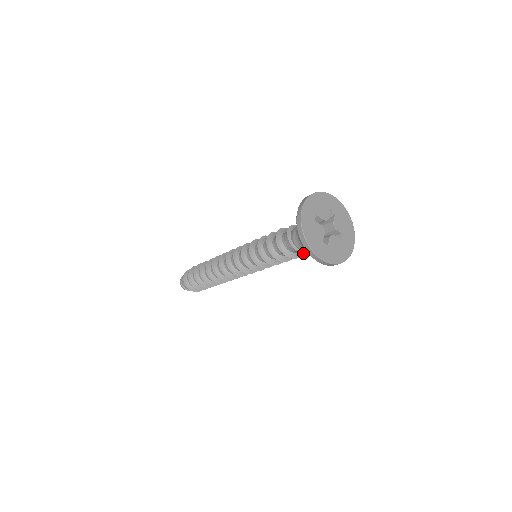
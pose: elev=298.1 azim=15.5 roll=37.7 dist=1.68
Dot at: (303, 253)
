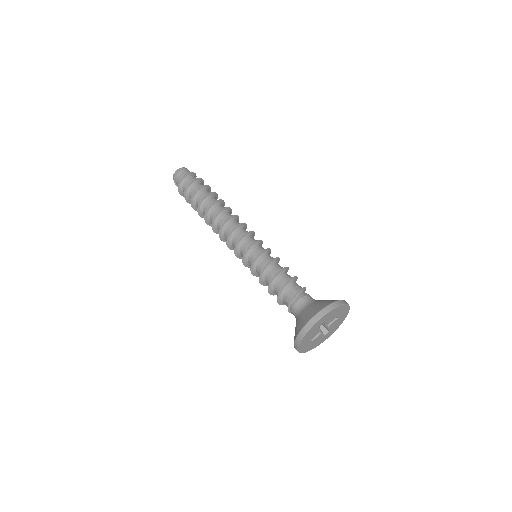
Dot at: occluded
